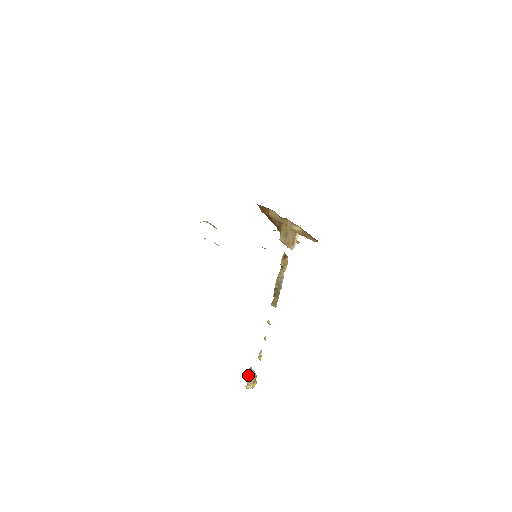
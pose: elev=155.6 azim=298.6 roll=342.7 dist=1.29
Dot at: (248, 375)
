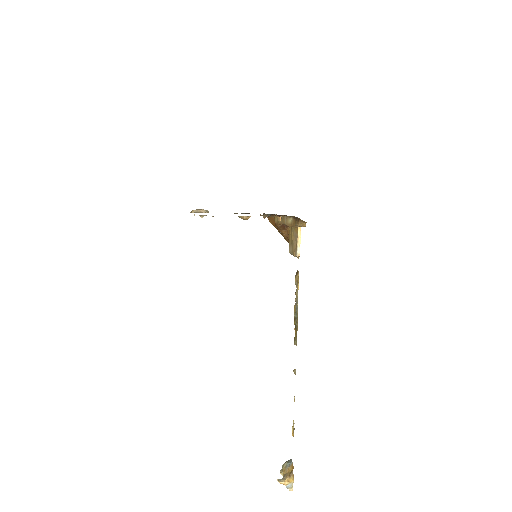
Dot at: (285, 467)
